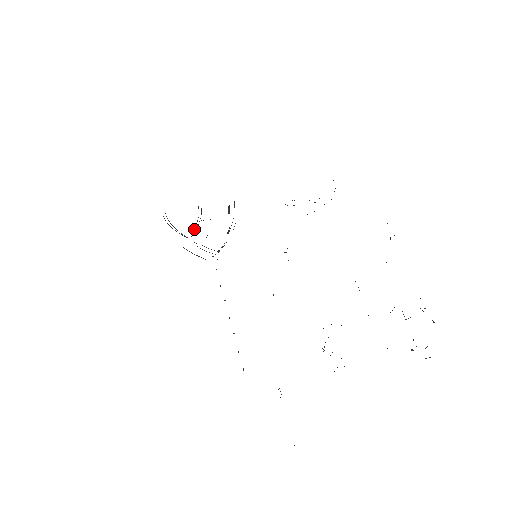
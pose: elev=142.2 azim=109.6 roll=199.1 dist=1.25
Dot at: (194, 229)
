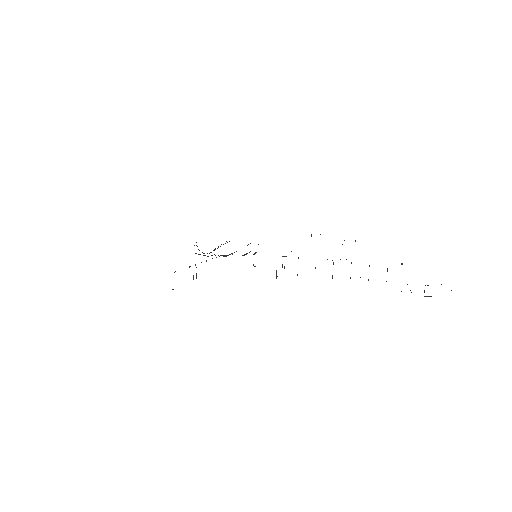
Dot at: (214, 249)
